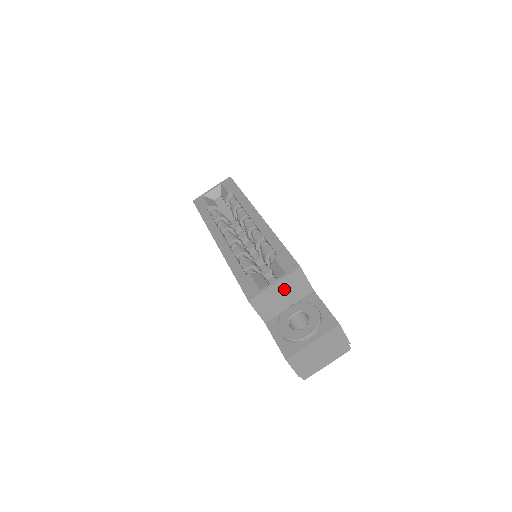
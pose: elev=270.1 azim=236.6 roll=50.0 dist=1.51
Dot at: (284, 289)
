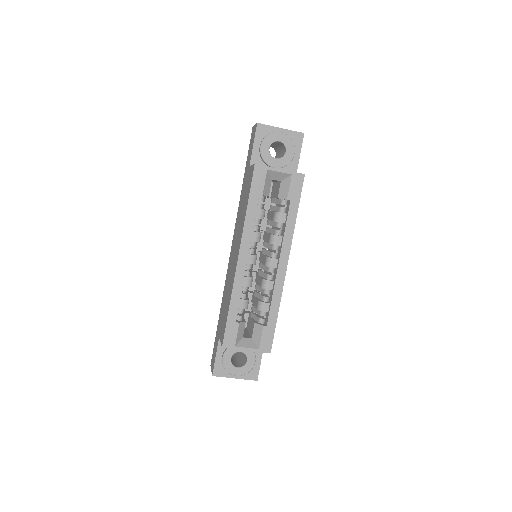
Dot at: occluded
